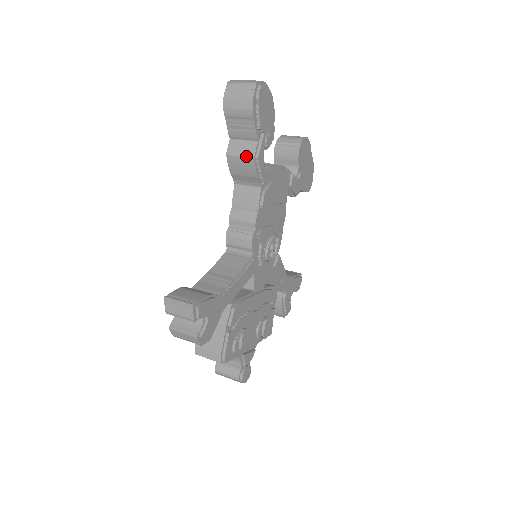
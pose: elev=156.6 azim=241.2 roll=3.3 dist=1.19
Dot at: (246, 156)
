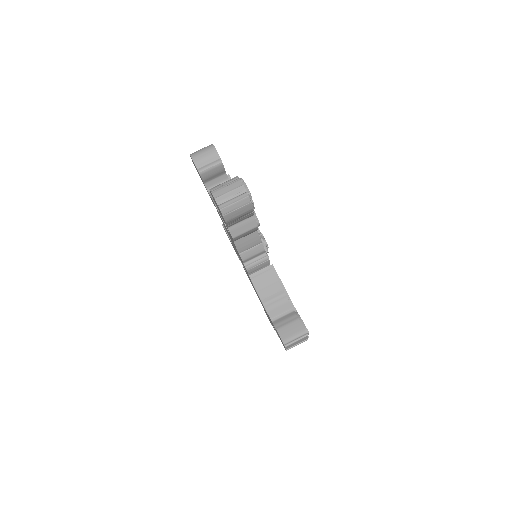
Dot at: (251, 230)
